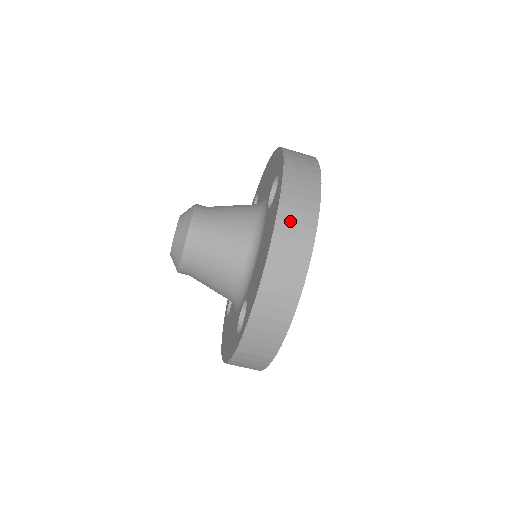
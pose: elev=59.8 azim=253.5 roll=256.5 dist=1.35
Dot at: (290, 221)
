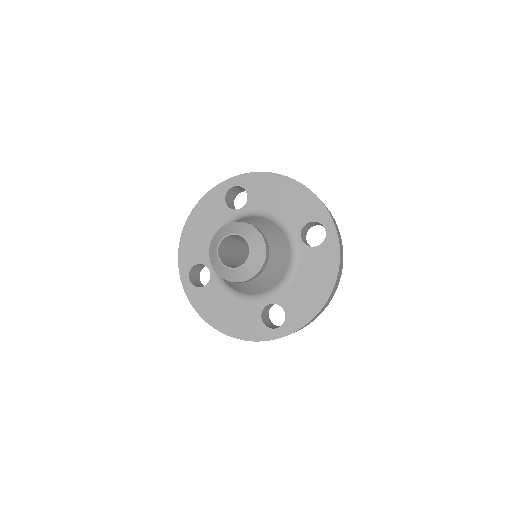
Dot at: occluded
